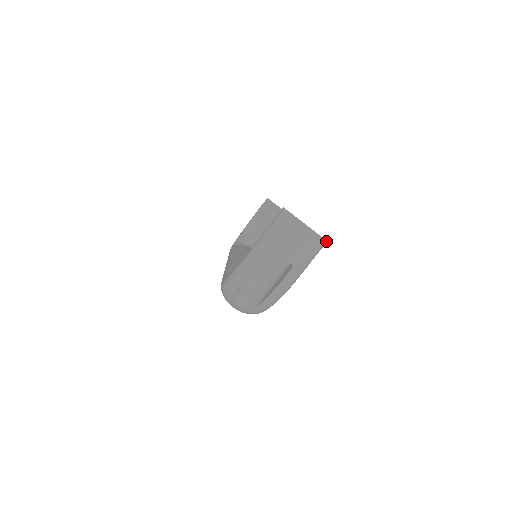
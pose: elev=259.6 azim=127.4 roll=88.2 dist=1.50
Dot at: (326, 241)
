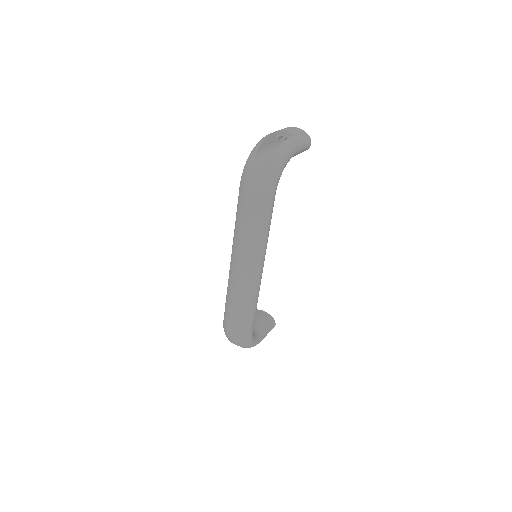
Dot at: (310, 140)
